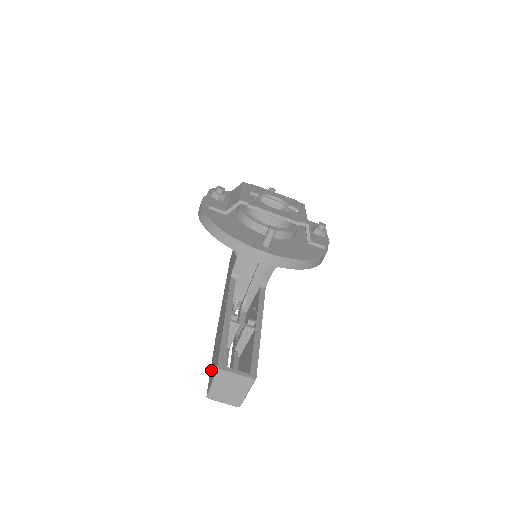
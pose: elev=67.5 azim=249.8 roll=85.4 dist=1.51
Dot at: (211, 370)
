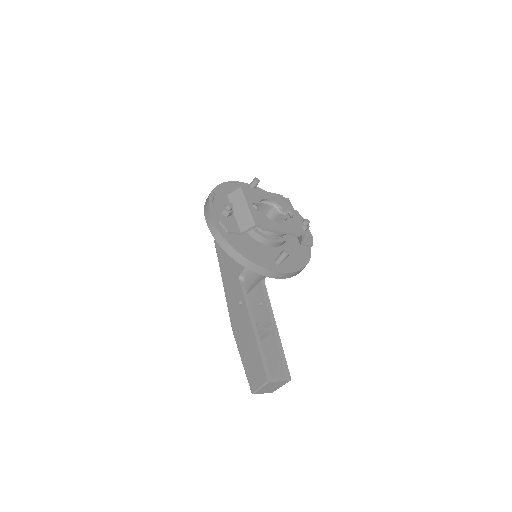
Dot at: (248, 370)
